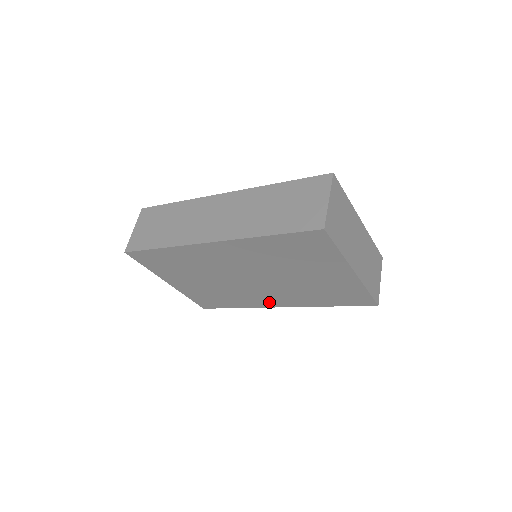
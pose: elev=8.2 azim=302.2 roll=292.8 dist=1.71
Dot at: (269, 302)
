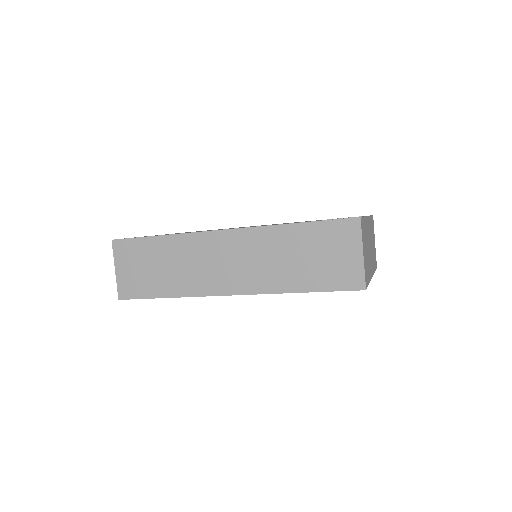
Dot at: occluded
